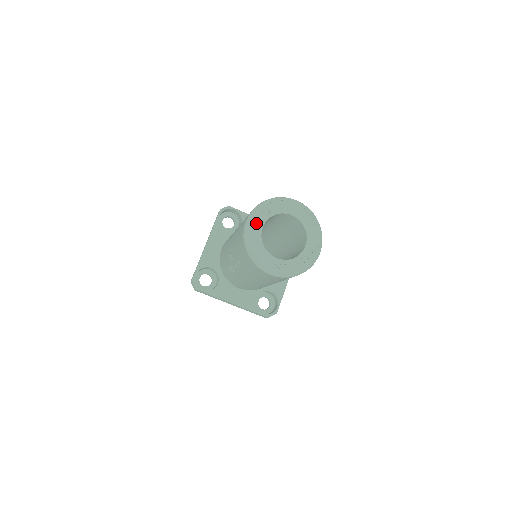
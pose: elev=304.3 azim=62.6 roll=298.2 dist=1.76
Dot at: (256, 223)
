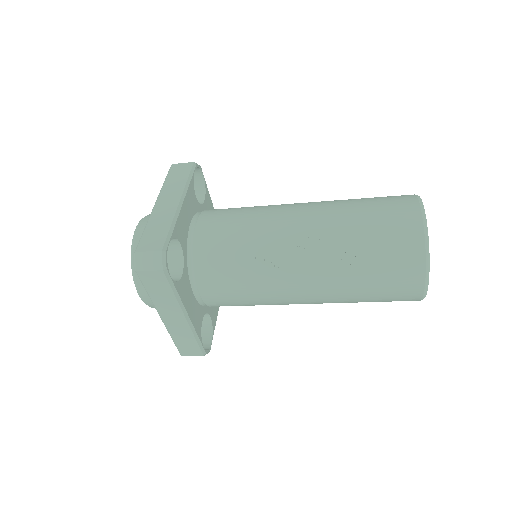
Dot at: occluded
